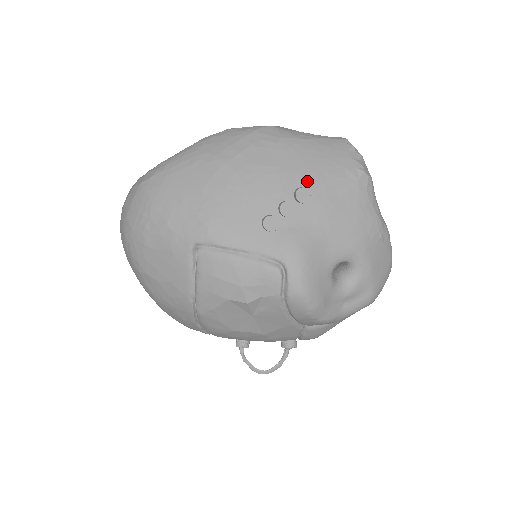
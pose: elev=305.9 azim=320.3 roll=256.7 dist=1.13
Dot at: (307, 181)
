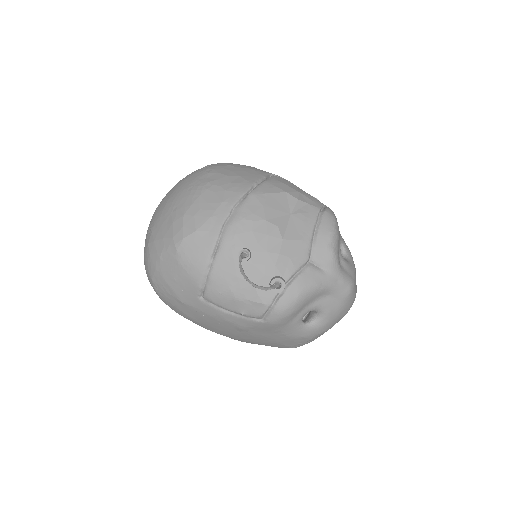
Dot at: occluded
